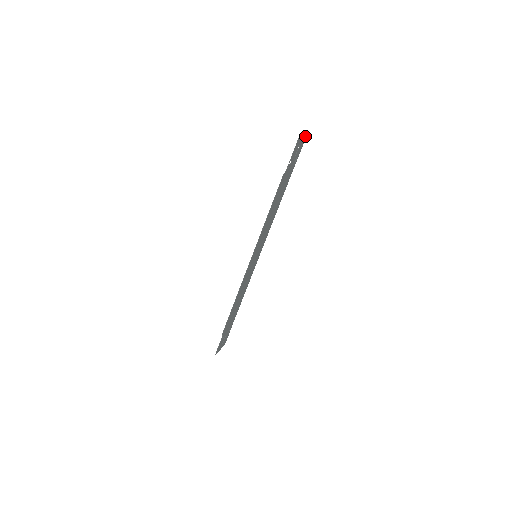
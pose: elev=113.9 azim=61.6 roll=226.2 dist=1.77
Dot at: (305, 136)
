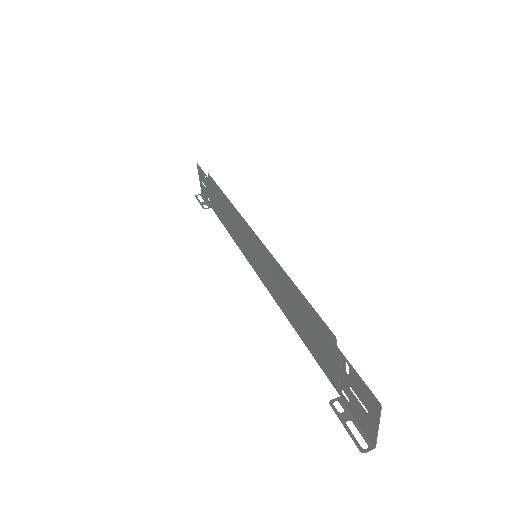
Dot at: (201, 190)
